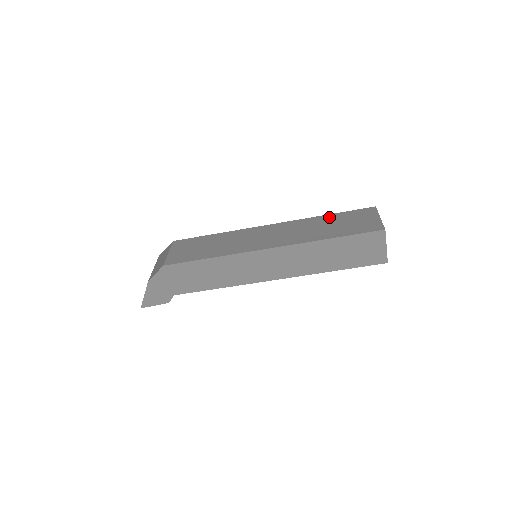
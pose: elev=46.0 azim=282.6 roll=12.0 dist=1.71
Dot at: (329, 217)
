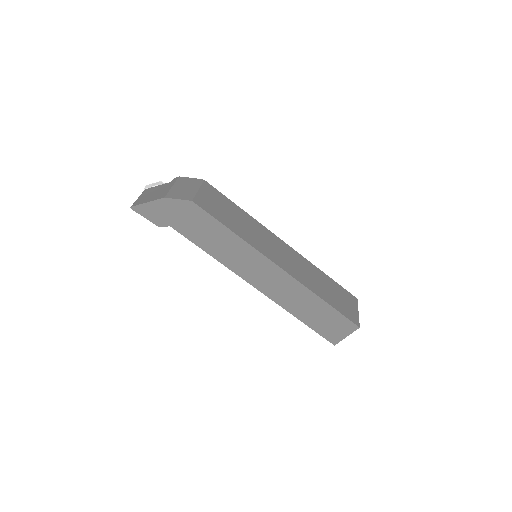
Dot at: (327, 278)
